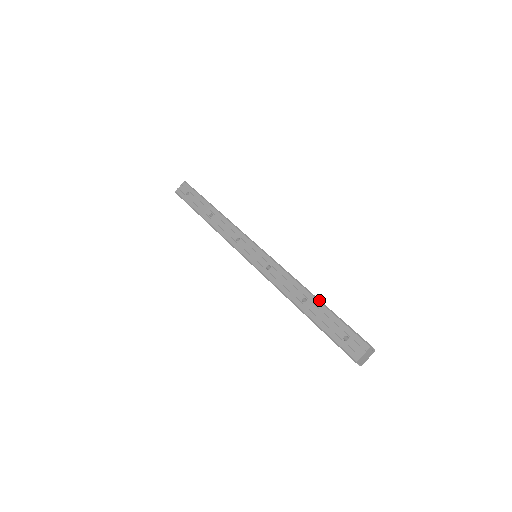
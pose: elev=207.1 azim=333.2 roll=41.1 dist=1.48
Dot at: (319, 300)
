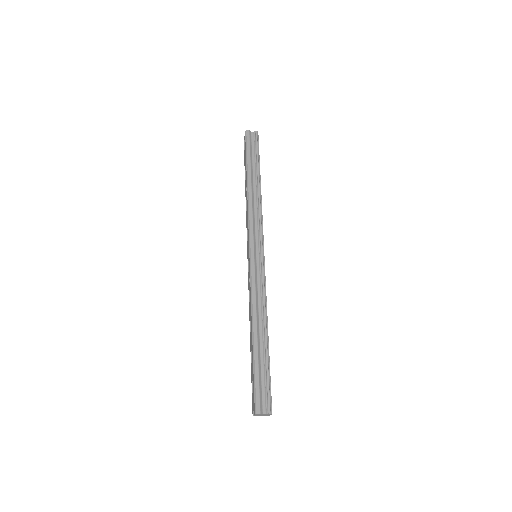
Dot at: (253, 342)
